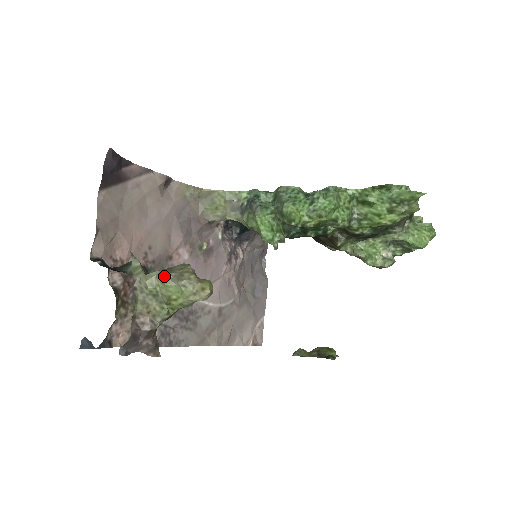
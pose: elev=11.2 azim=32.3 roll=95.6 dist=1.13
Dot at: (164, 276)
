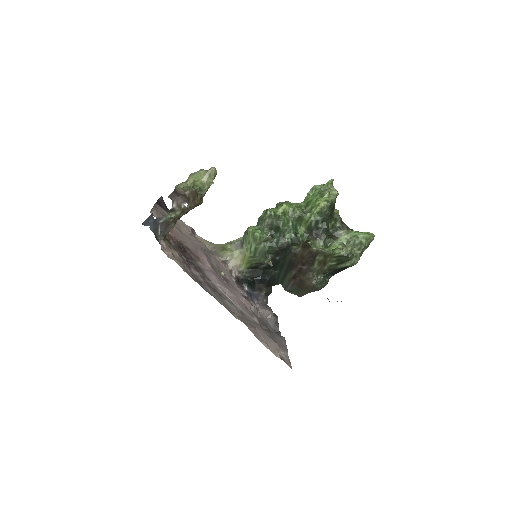
Dot at: (191, 174)
